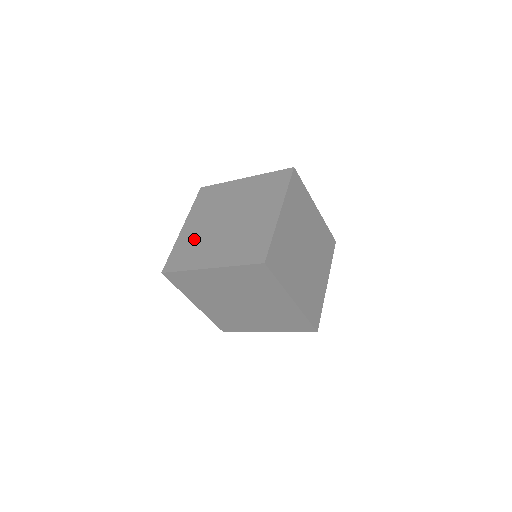
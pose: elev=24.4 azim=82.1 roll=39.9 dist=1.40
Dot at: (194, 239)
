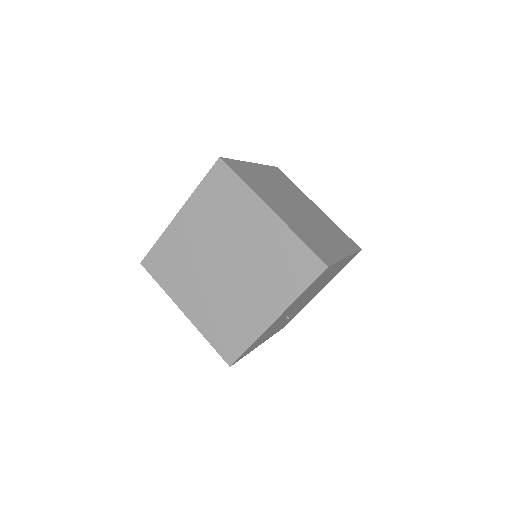
Dot at: occluded
